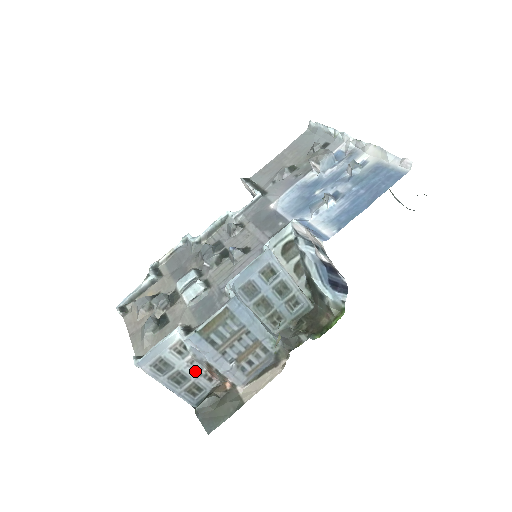
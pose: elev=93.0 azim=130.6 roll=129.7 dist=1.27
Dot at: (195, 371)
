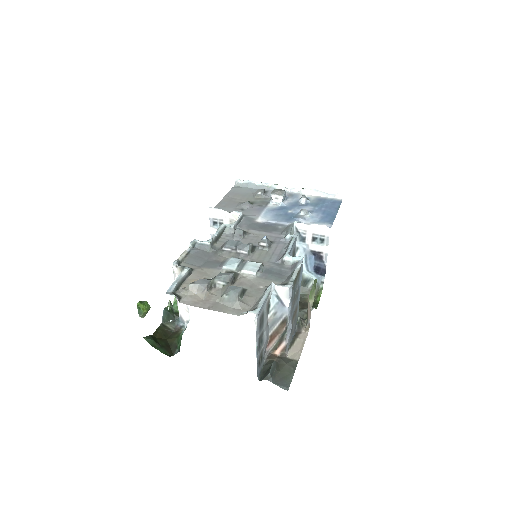
Dot at: (266, 335)
